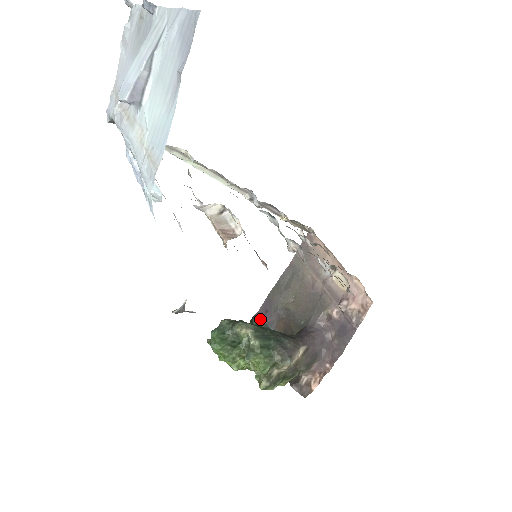
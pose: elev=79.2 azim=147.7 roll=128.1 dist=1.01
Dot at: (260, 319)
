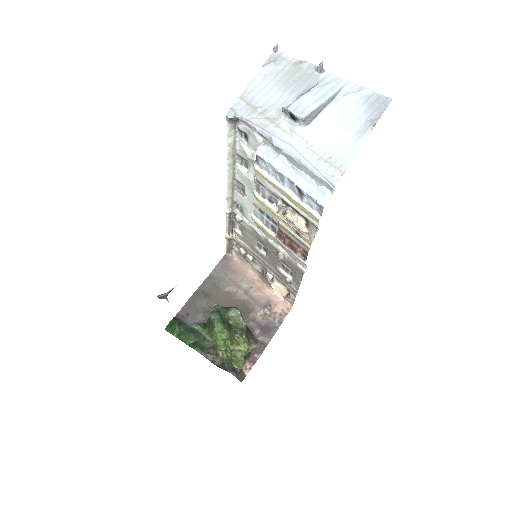
Dot at: (182, 320)
